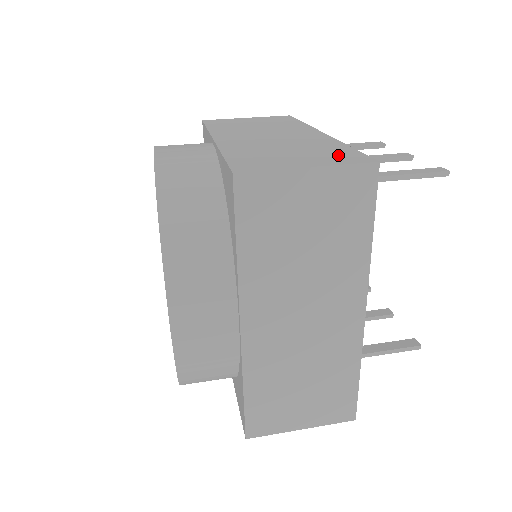
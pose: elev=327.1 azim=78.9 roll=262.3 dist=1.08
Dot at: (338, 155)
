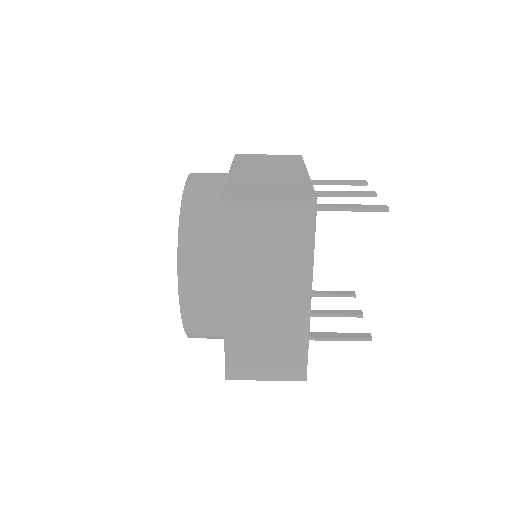
Dot at: (296, 191)
